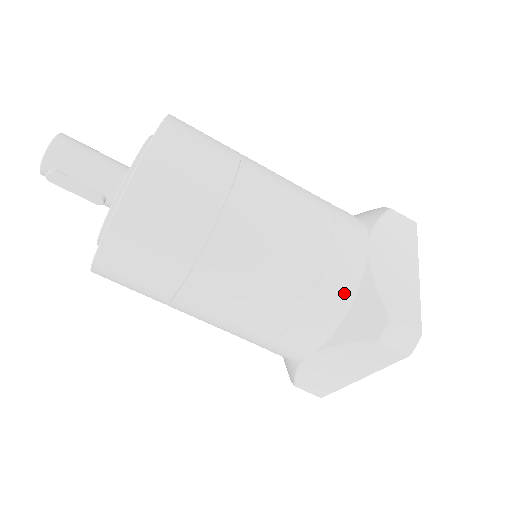
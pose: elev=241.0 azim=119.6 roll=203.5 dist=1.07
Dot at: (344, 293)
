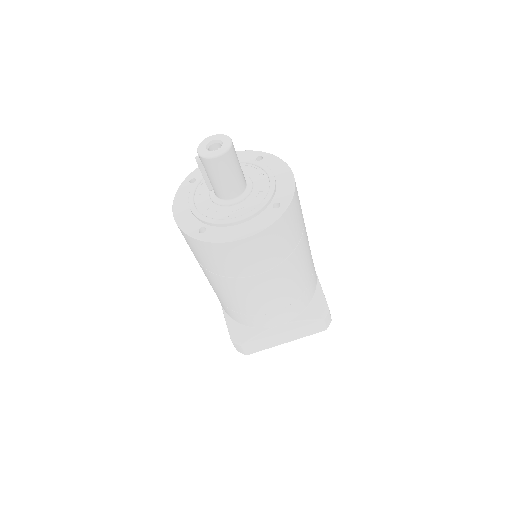
Dot at: (245, 322)
